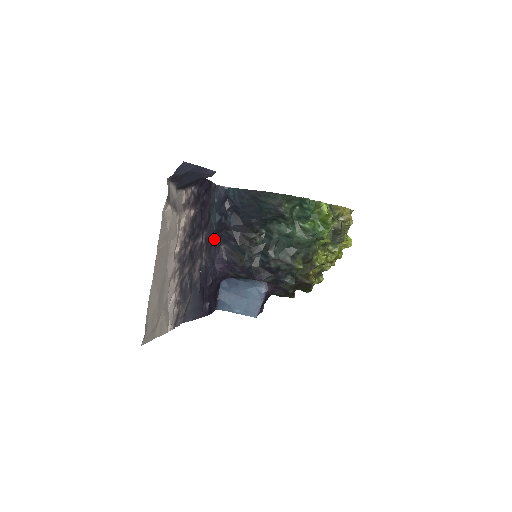
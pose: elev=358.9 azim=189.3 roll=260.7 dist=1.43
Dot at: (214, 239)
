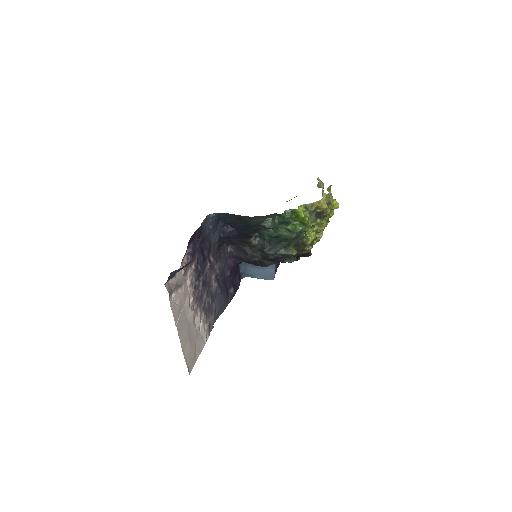
Dot at: (220, 247)
